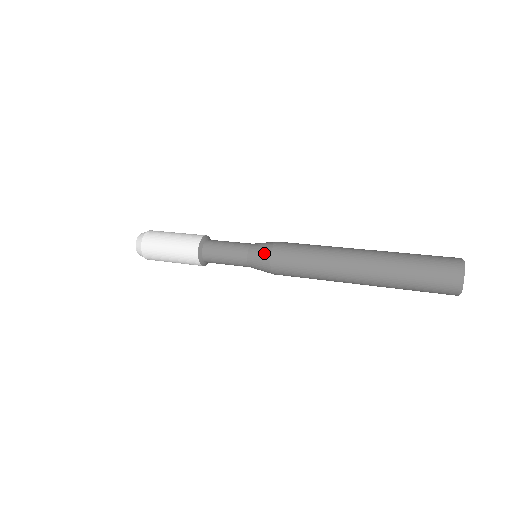
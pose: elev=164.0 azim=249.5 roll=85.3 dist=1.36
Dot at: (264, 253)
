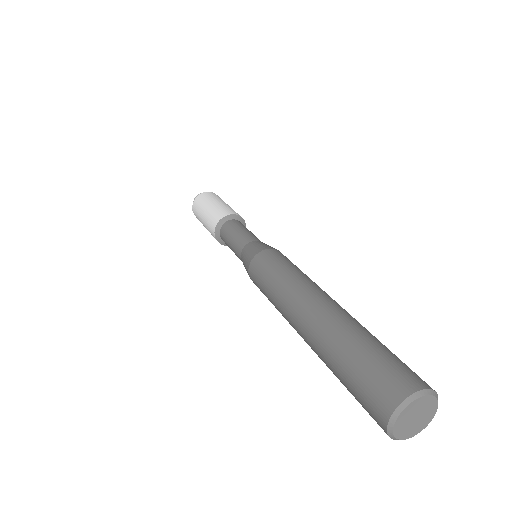
Dot at: occluded
